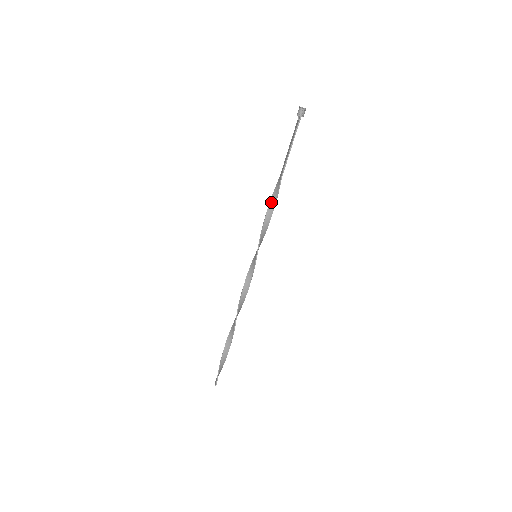
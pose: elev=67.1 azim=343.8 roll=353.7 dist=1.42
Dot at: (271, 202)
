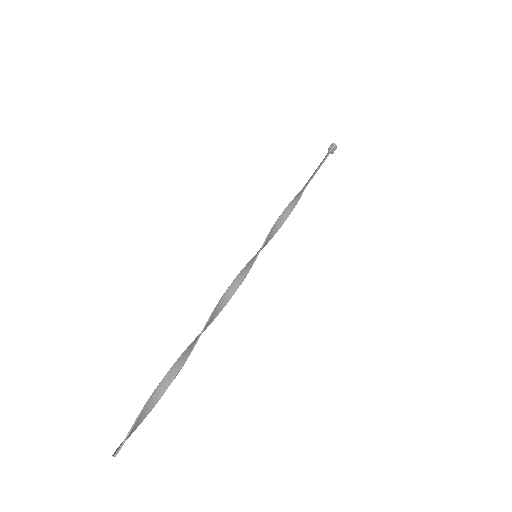
Dot at: (288, 207)
